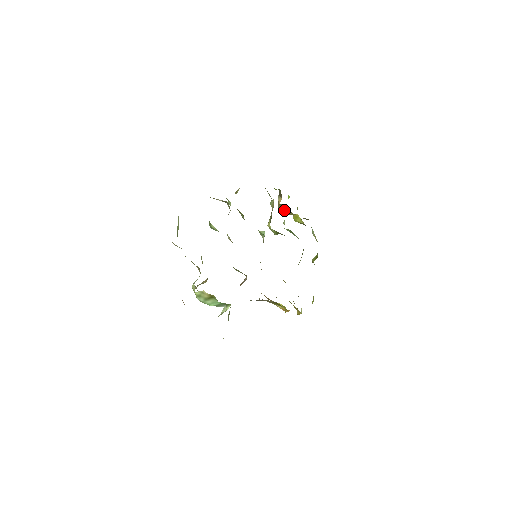
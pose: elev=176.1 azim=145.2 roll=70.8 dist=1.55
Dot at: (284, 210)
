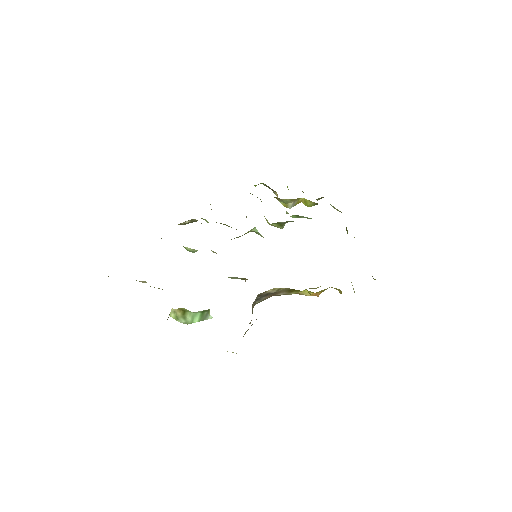
Dot at: (284, 201)
